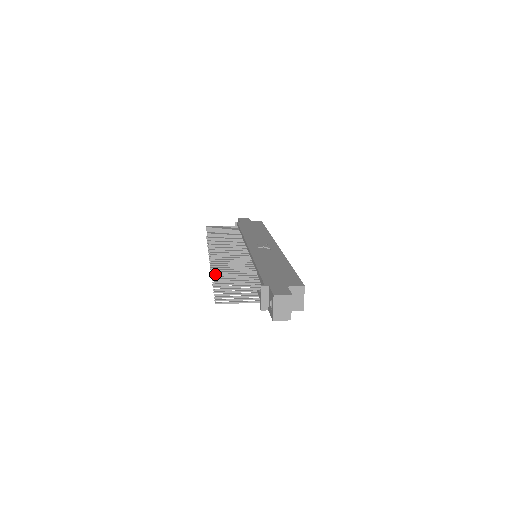
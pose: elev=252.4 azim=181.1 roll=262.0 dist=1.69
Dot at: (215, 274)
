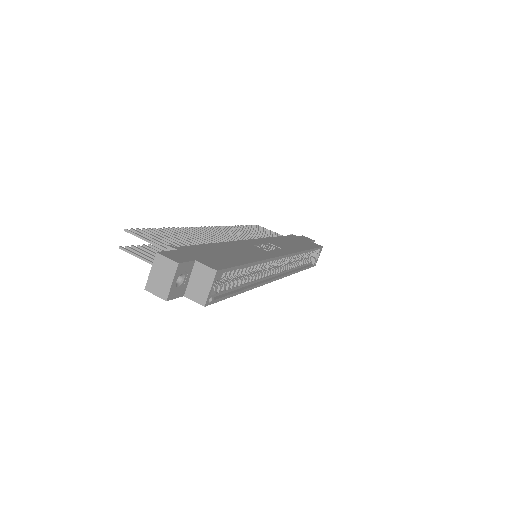
Dot at: (160, 228)
